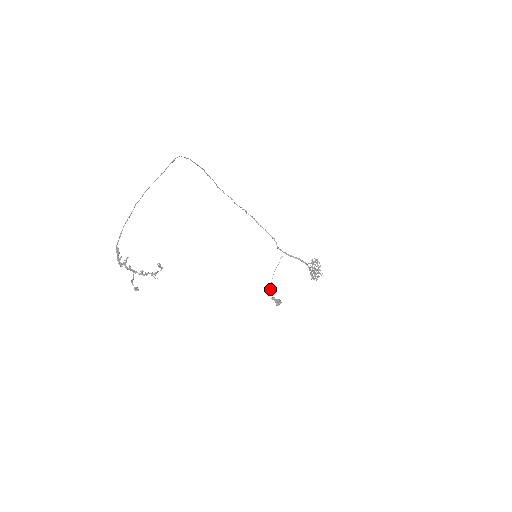
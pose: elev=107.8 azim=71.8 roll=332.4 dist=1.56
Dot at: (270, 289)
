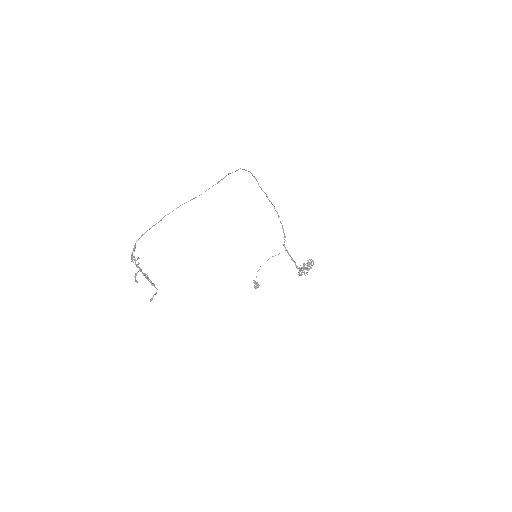
Dot at: (258, 270)
